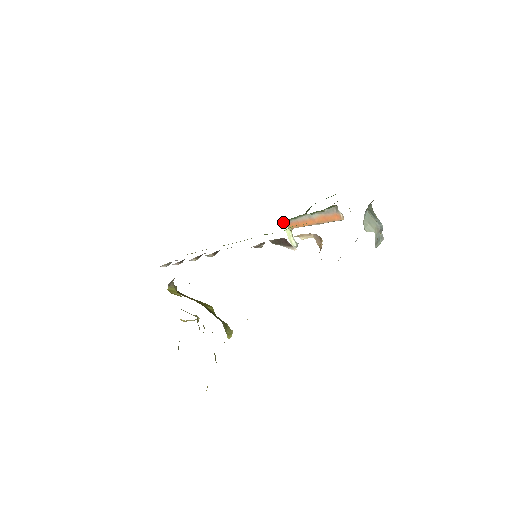
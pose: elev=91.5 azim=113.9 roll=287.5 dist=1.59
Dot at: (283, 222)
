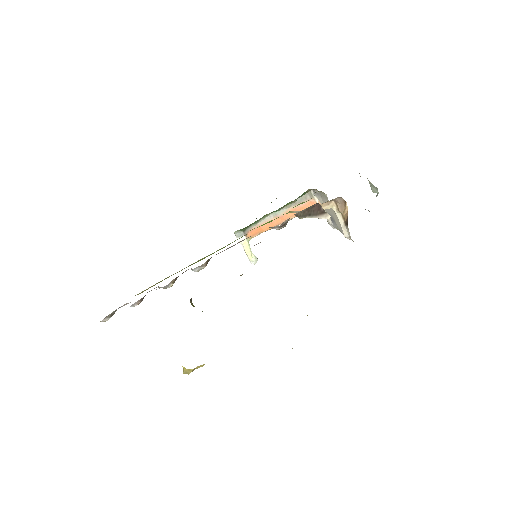
Dot at: (239, 233)
